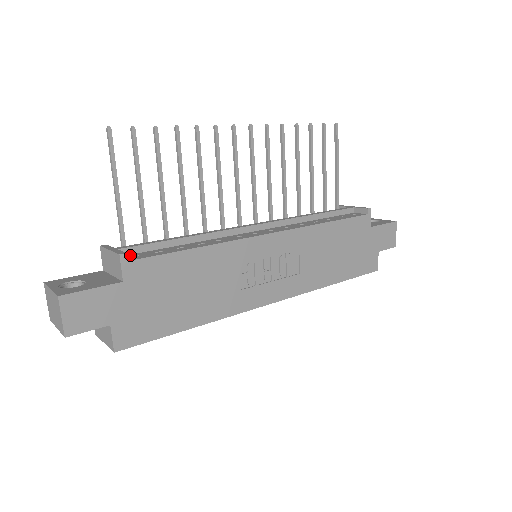
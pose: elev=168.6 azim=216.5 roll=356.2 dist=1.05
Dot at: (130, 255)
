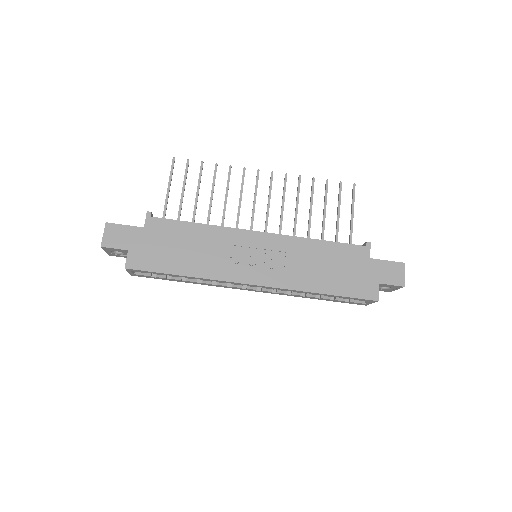
Dot at: occluded
